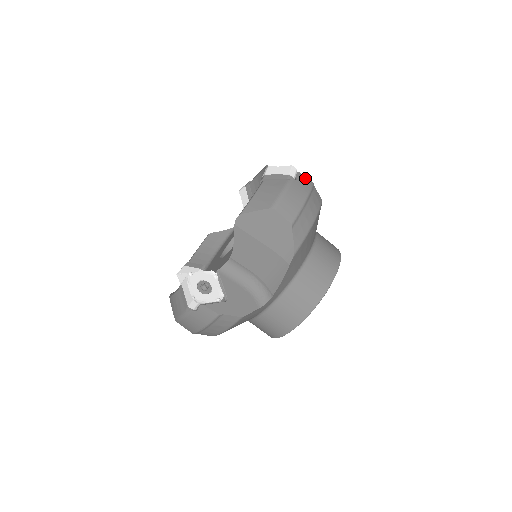
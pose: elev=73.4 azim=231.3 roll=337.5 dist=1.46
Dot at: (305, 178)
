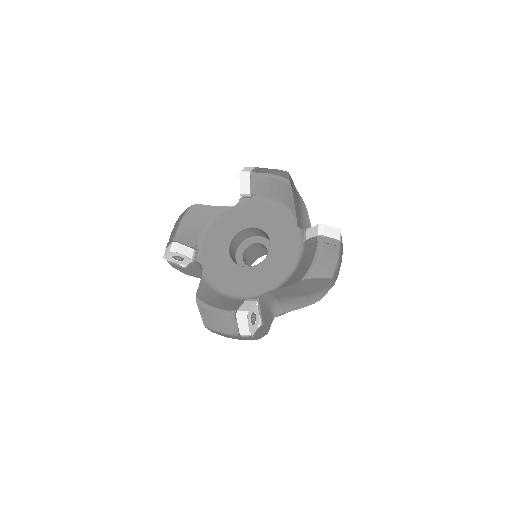
Dot at: (341, 236)
